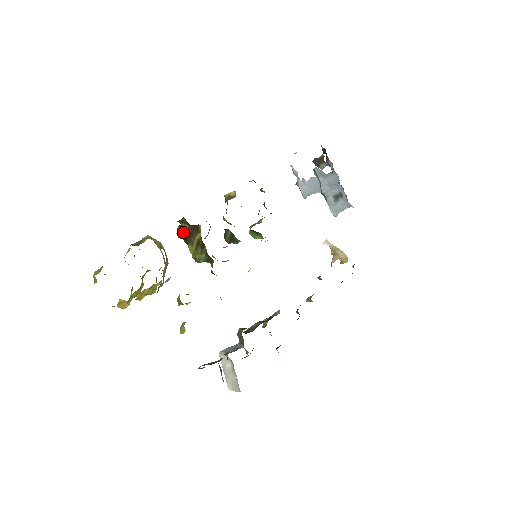
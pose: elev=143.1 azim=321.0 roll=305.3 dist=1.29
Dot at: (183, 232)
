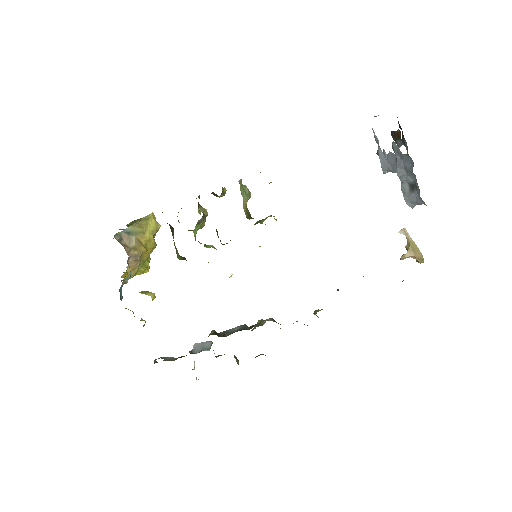
Dot at: occluded
